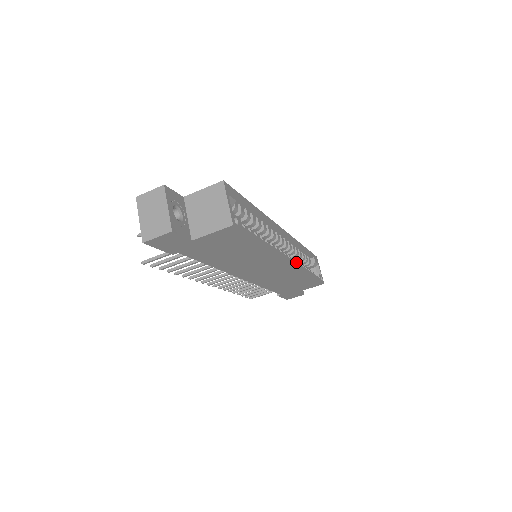
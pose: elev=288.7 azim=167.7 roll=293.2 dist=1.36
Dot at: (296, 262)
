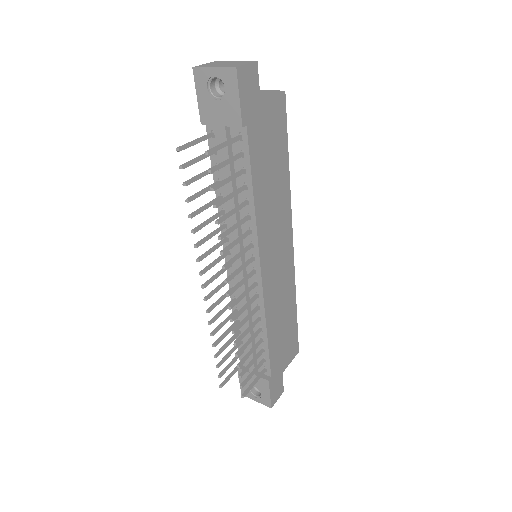
Dot at: occluded
